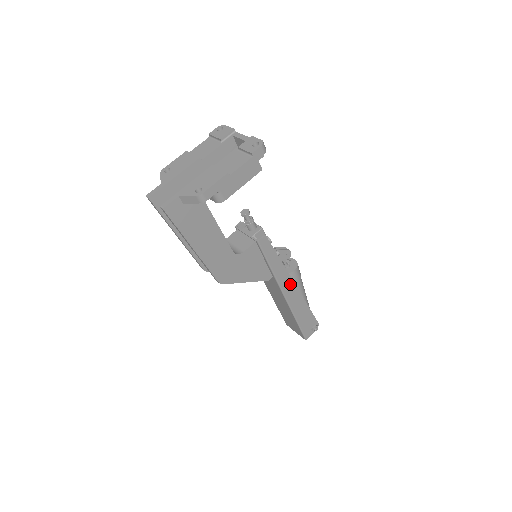
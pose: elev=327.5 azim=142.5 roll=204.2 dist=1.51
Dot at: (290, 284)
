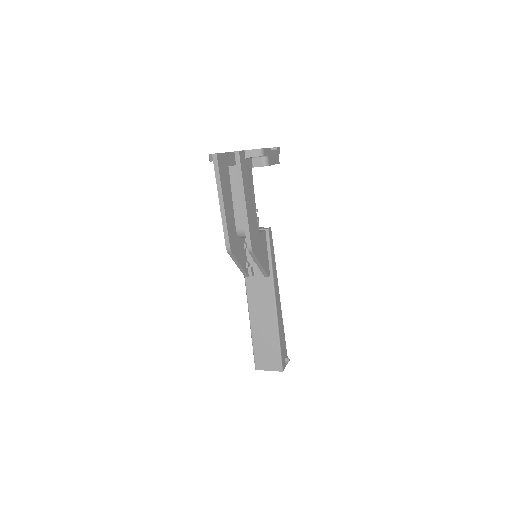
Dot at: (277, 291)
